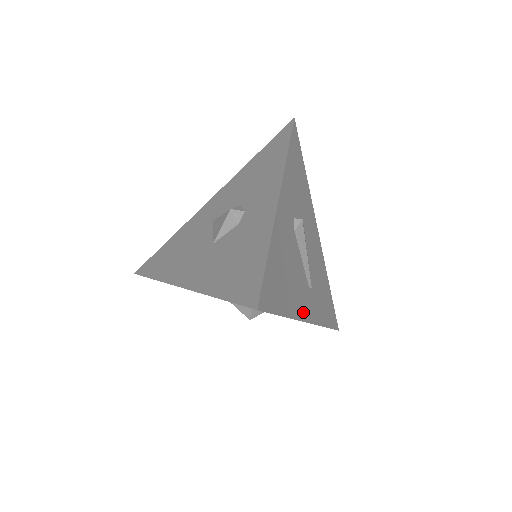
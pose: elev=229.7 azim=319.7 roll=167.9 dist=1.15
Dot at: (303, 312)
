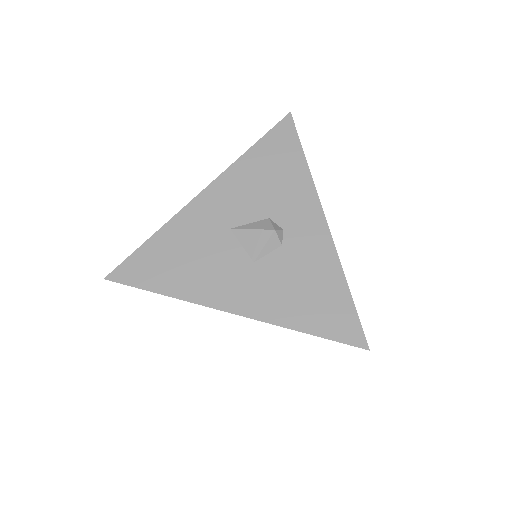
Dot at: occluded
